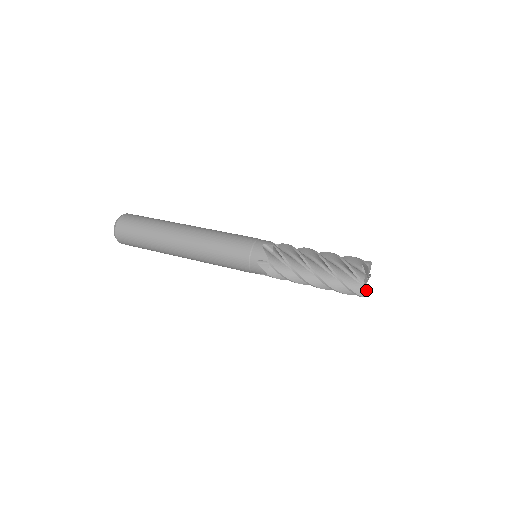
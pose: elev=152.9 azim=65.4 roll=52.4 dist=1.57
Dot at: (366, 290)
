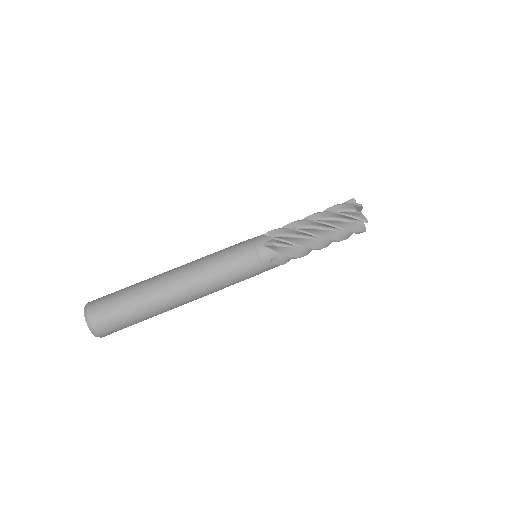
Dot at: occluded
